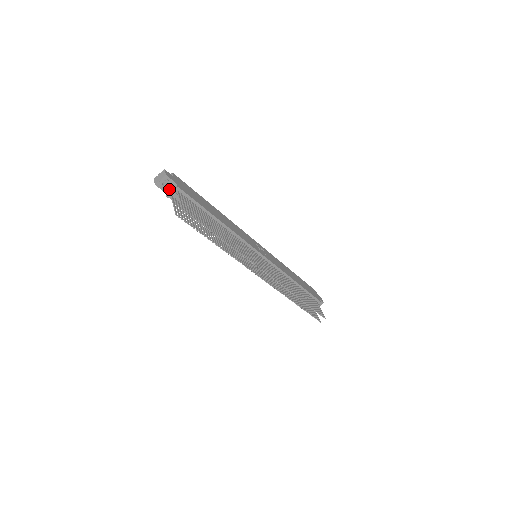
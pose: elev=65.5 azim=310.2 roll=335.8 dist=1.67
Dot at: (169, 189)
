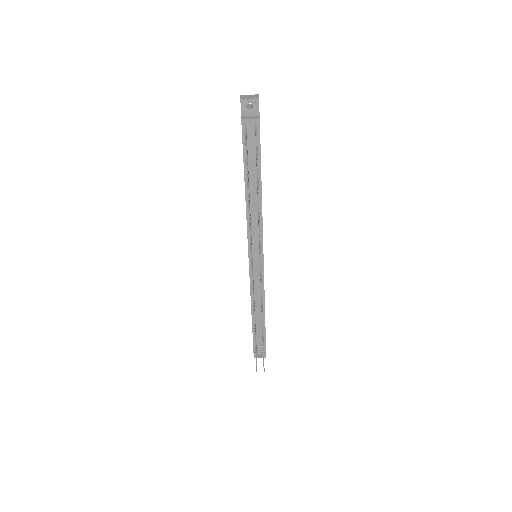
Dot at: (248, 115)
